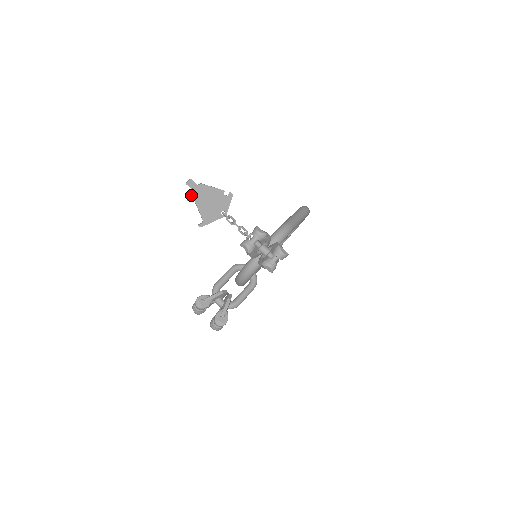
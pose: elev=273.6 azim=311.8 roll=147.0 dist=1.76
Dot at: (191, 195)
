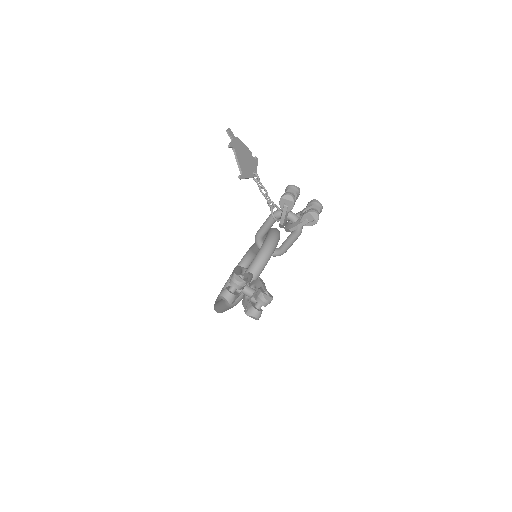
Dot at: (232, 143)
